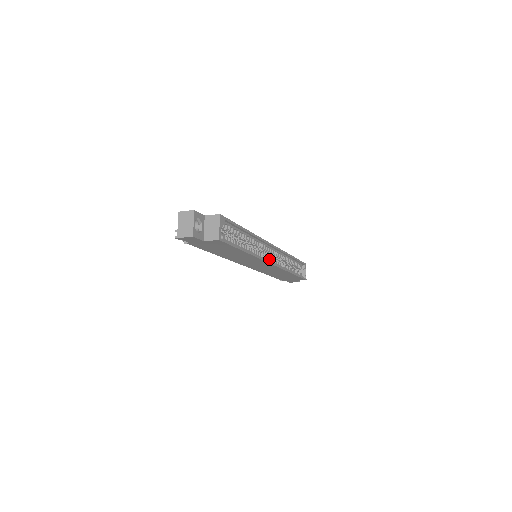
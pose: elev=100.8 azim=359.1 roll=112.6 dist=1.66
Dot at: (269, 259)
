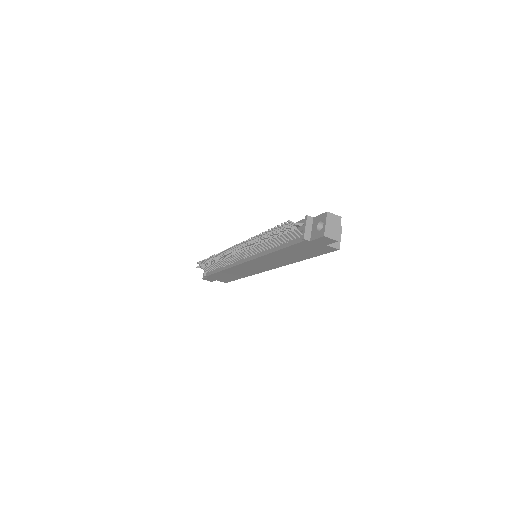
Dot at: occluded
